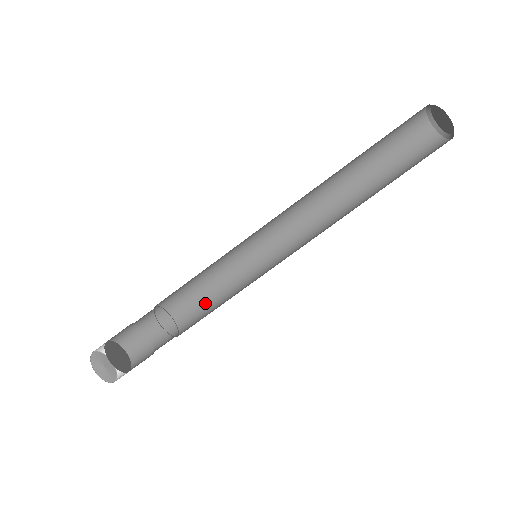
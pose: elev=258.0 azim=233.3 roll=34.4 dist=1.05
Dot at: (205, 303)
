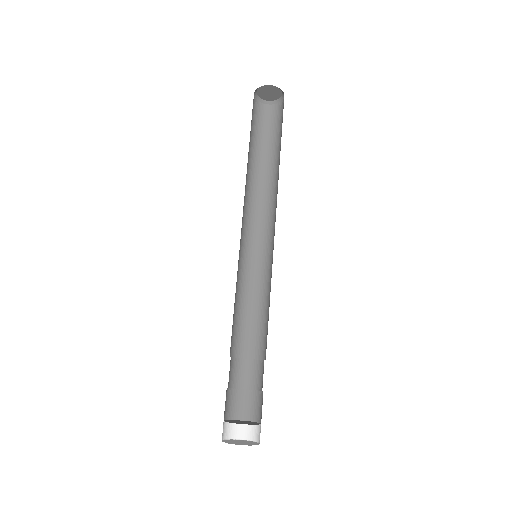
Dot at: (255, 324)
